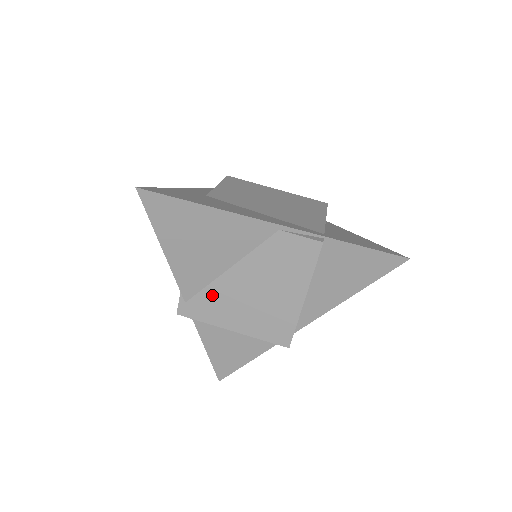
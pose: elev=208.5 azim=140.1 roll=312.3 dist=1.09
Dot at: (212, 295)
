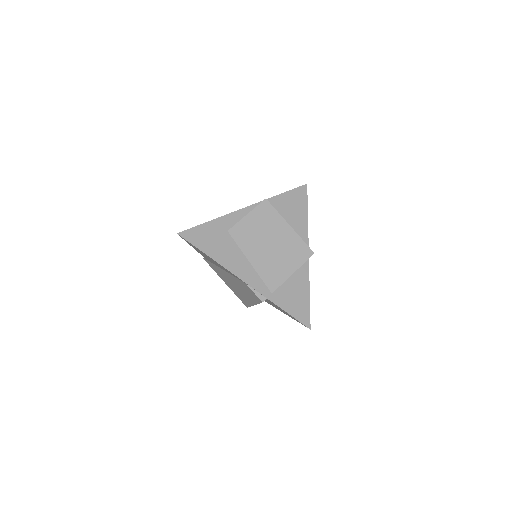
Dot at: (217, 269)
